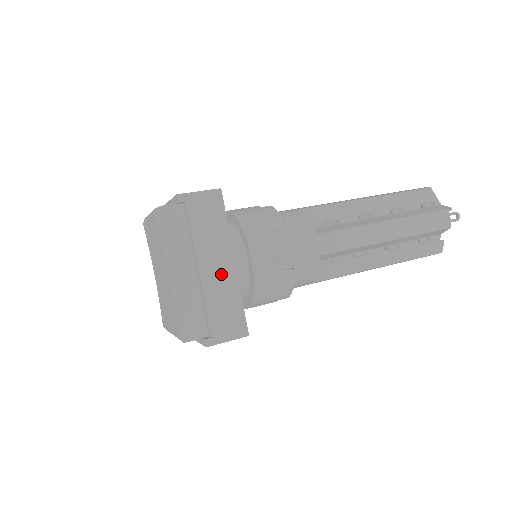
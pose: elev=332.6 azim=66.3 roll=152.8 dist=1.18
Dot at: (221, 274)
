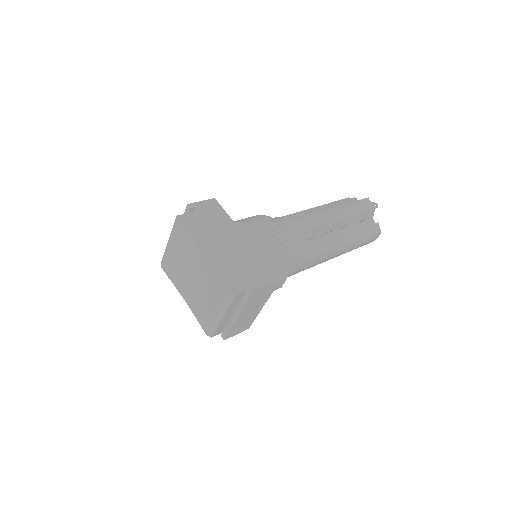
Dot at: (240, 245)
